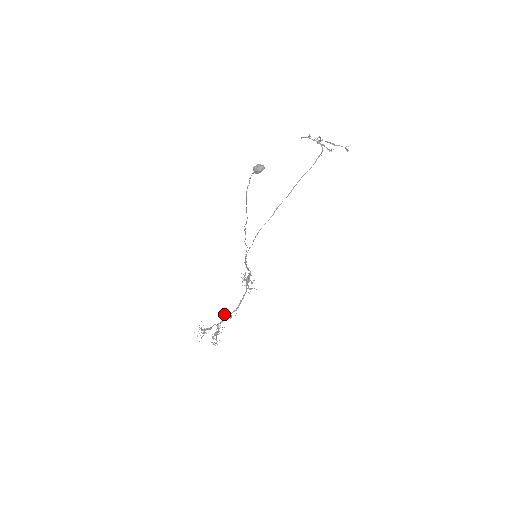
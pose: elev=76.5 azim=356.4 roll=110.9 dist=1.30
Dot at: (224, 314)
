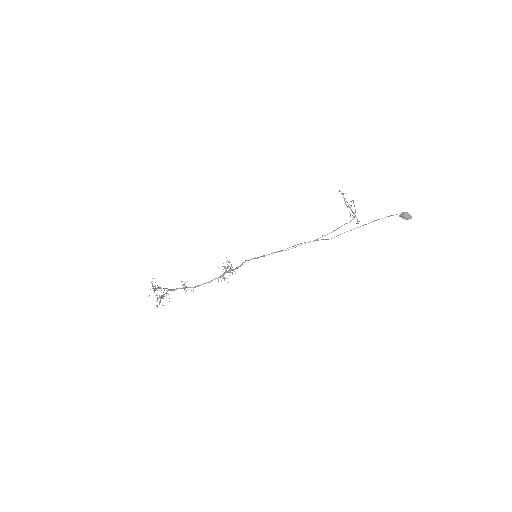
Dot at: (183, 284)
